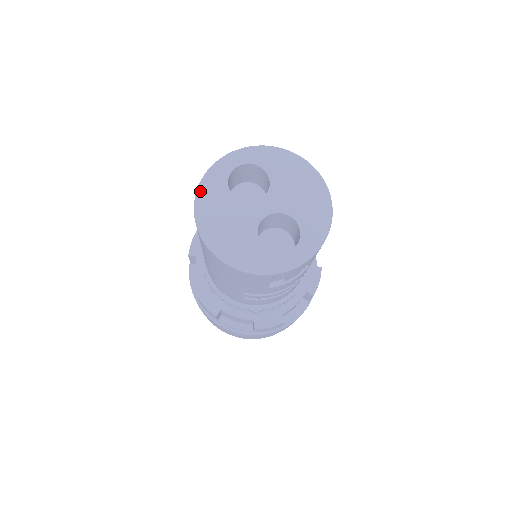
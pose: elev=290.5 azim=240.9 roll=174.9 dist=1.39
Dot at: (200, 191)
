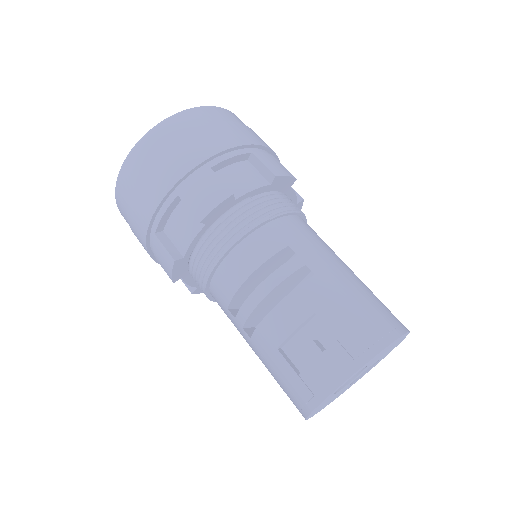
Dot at: occluded
